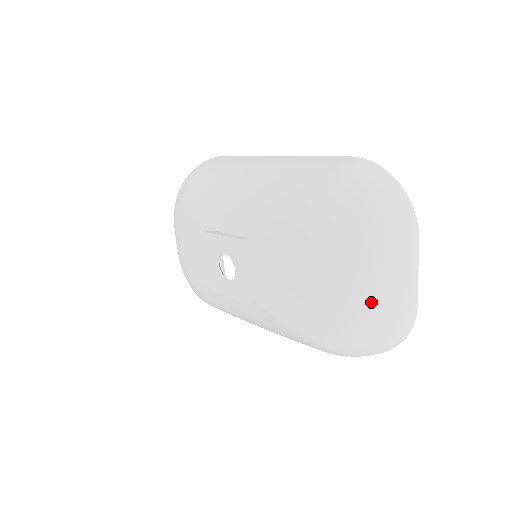
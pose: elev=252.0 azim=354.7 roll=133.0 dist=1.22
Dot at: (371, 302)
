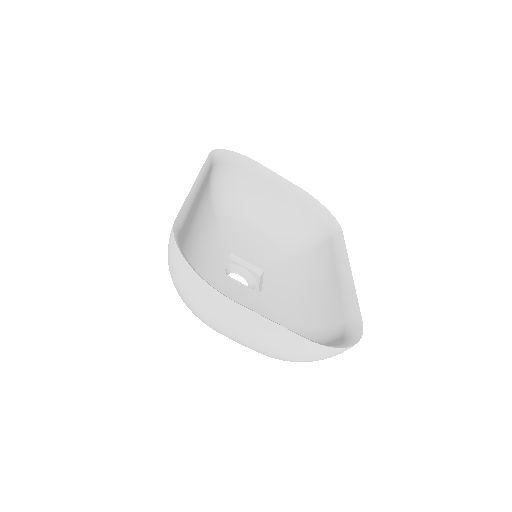
Dot at: (258, 351)
